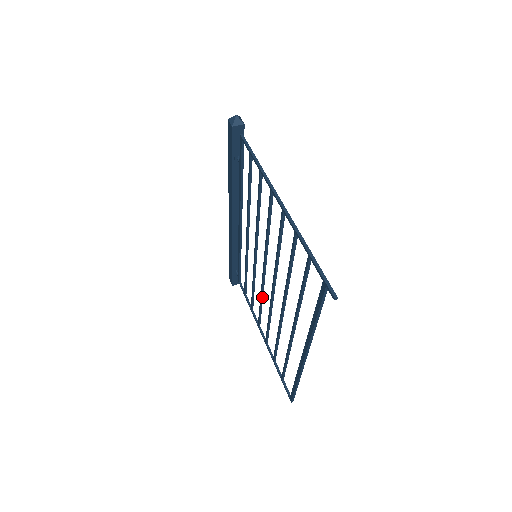
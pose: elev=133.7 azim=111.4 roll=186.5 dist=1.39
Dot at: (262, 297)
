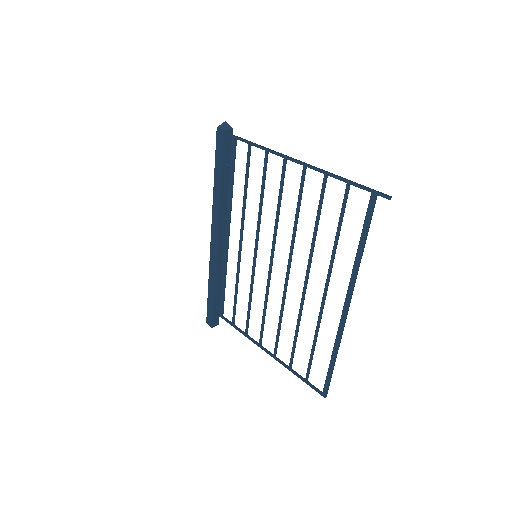
Dot at: (267, 300)
